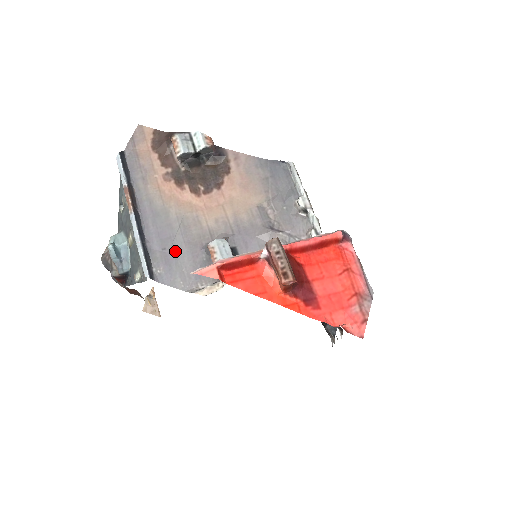
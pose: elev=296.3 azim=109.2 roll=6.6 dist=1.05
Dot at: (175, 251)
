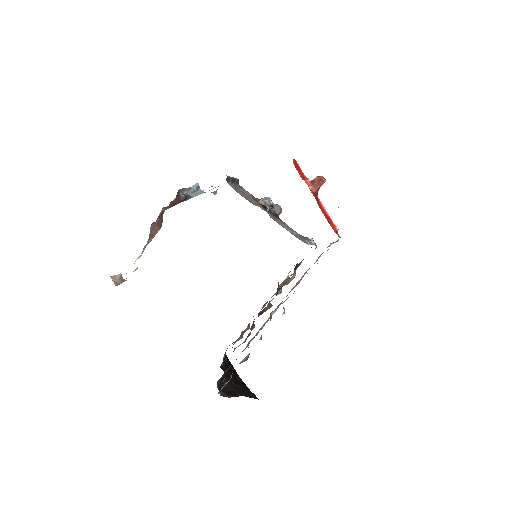
Dot at: occluded
